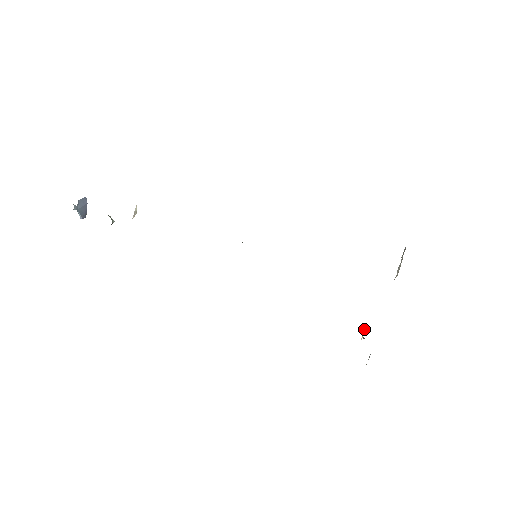
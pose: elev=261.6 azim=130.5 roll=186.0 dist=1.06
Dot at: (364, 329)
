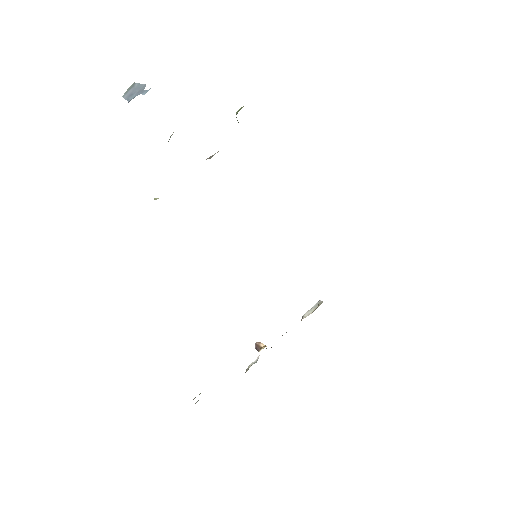
Dot at: (262, 343)
